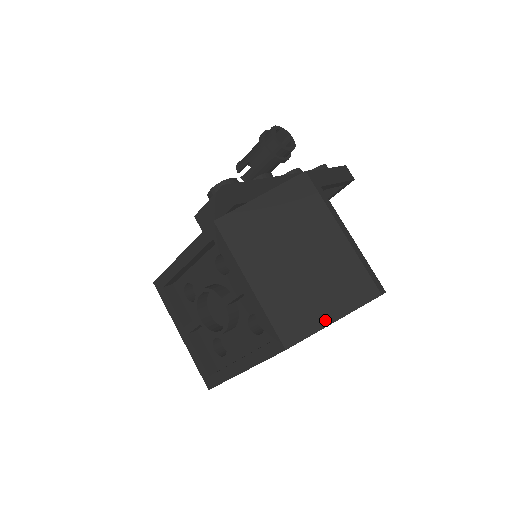
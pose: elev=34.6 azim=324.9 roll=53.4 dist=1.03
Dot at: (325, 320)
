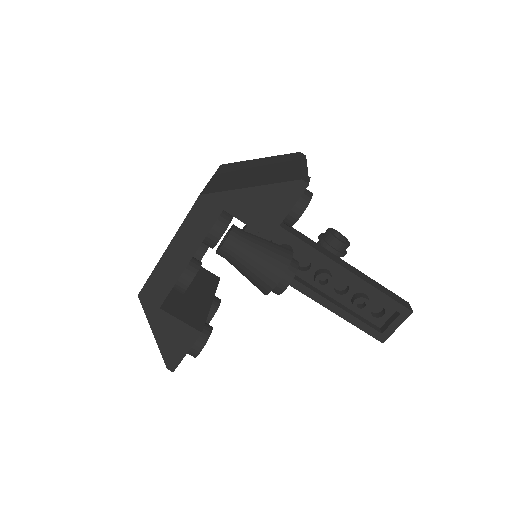
Dot at: (244, 186)
